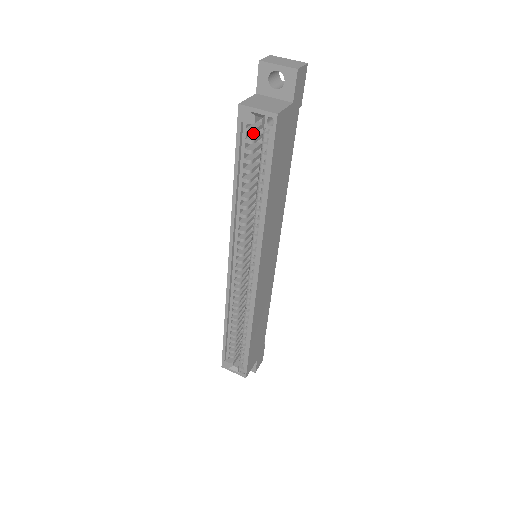
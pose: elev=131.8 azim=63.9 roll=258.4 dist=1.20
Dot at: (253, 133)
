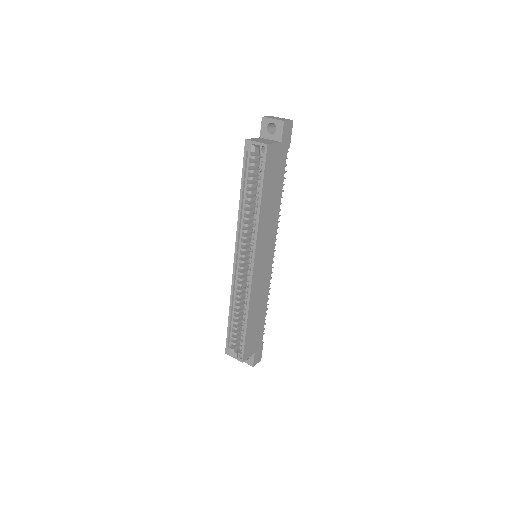
Dot at: occluded
